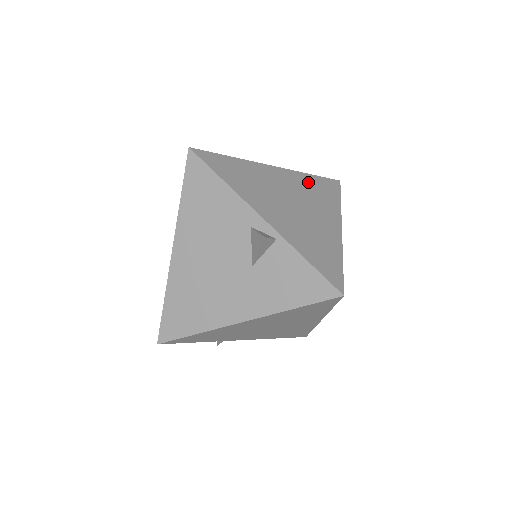
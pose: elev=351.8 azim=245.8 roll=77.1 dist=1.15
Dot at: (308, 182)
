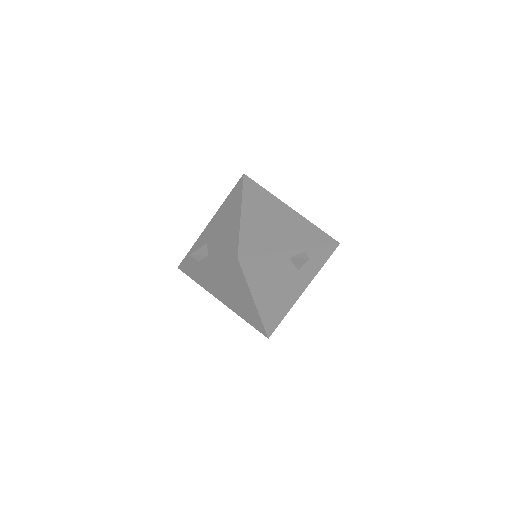
Dot at: (252, 198)
